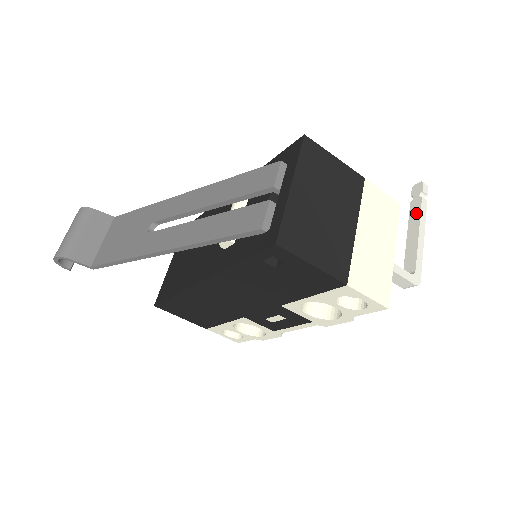
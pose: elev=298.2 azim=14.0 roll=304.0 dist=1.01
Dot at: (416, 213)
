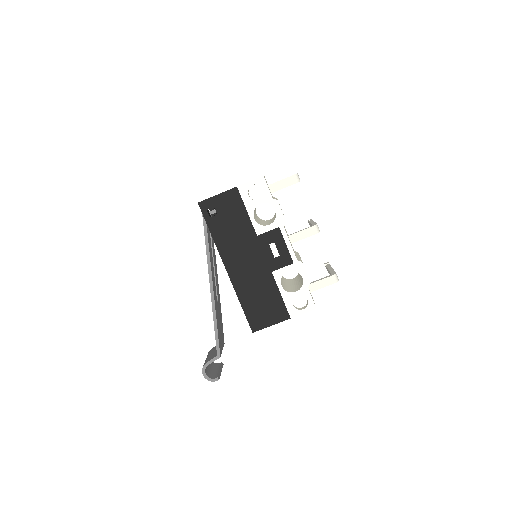
Dot at: occluded
